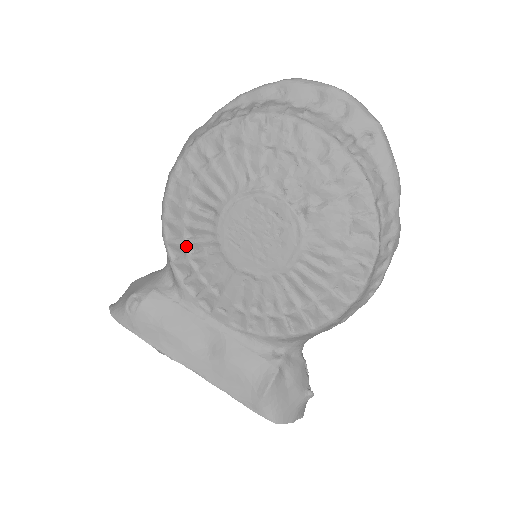
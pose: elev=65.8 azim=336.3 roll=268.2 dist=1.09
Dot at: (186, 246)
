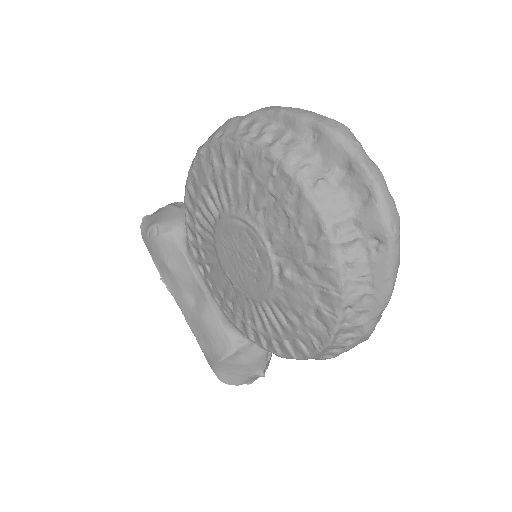
Dot at: (196, 220)
